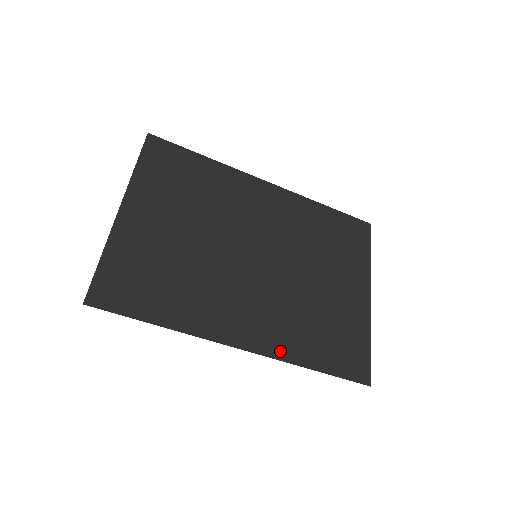
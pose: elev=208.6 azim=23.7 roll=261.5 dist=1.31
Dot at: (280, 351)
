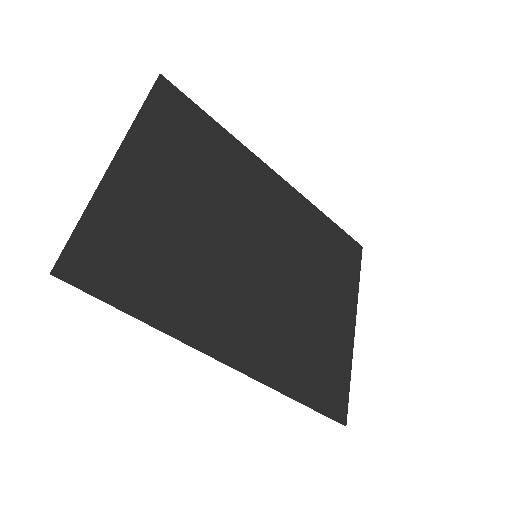
Dot at: (267, 374)
